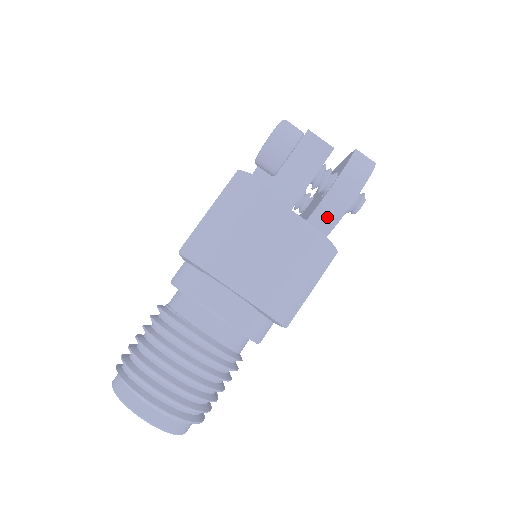
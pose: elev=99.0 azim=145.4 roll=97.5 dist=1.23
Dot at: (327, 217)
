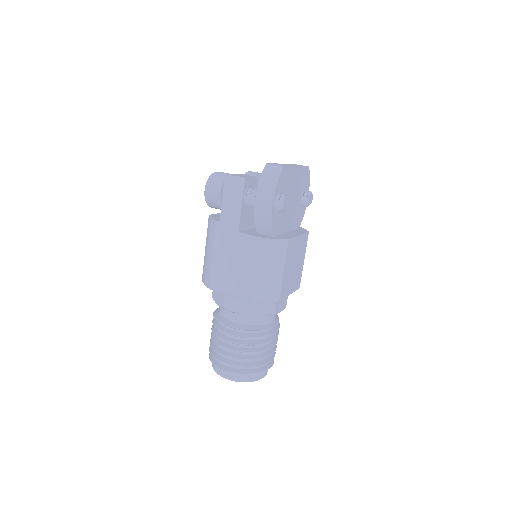
Dot at: (264, 224)
